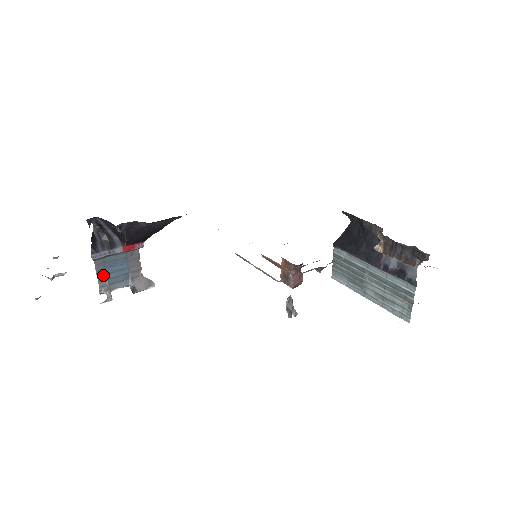
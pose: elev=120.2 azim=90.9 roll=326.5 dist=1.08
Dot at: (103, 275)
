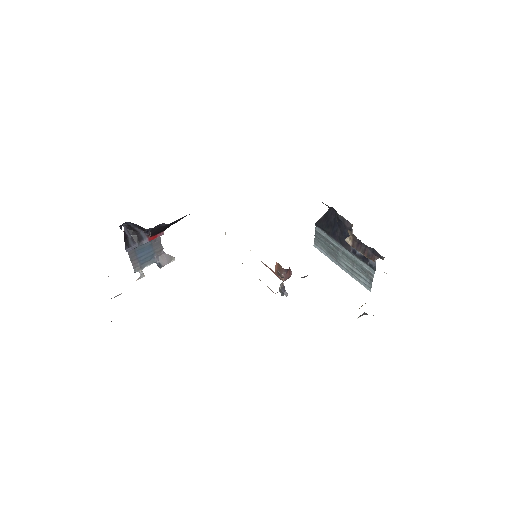
Dot at: (135, 260)
